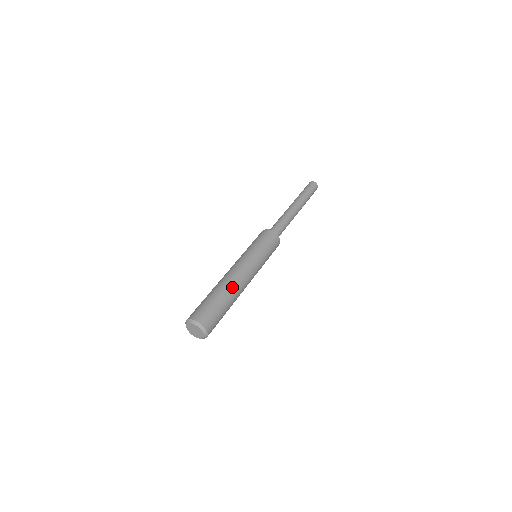
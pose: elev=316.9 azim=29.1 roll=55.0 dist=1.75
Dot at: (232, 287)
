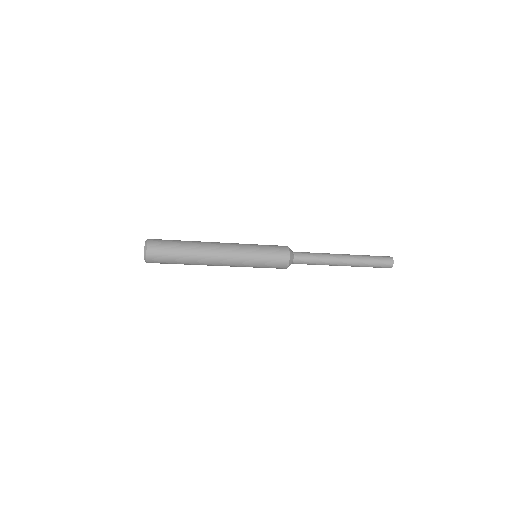
Dot at: (200, 243)
